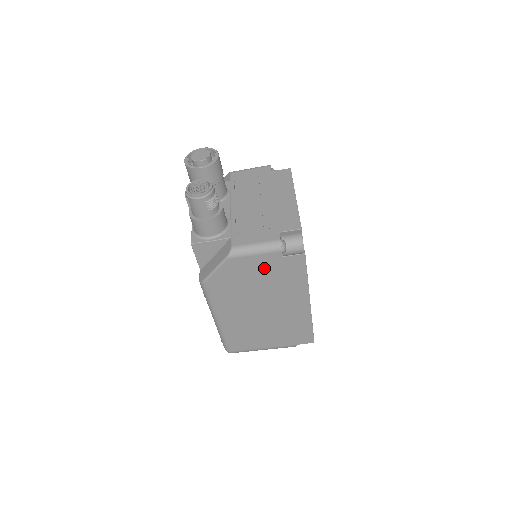
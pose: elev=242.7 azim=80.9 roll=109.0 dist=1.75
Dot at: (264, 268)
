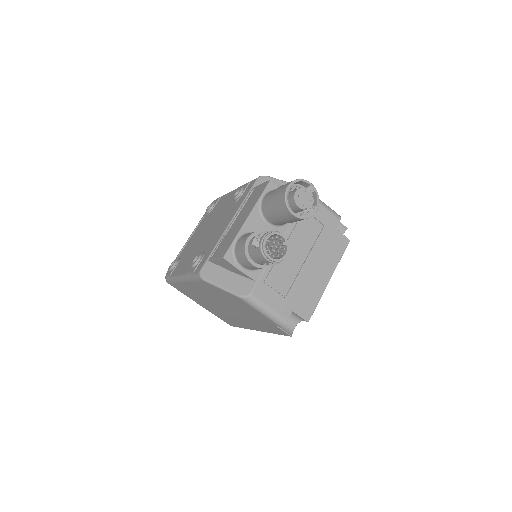
Dot at: (256, 315)
